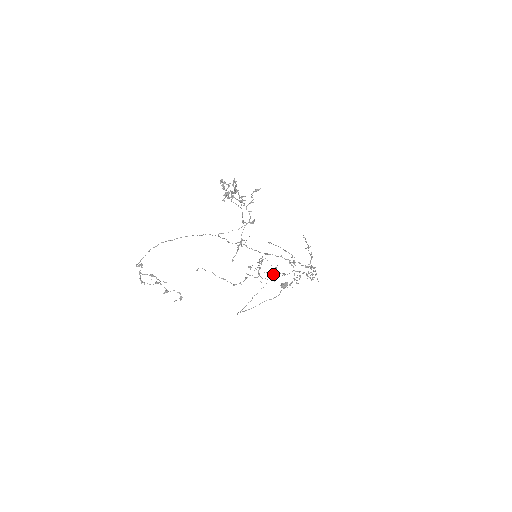
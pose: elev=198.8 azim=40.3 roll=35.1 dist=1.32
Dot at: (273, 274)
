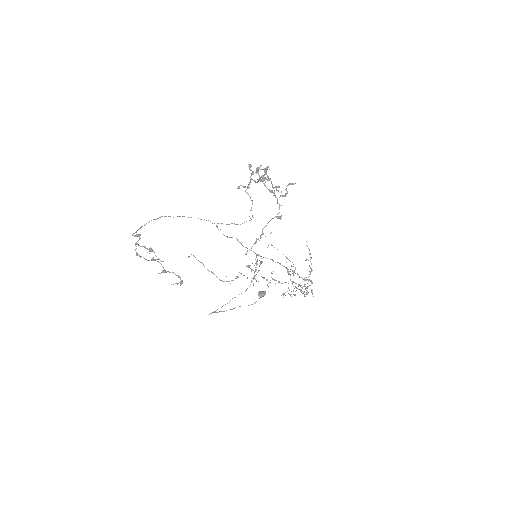
Dot at: occluded
